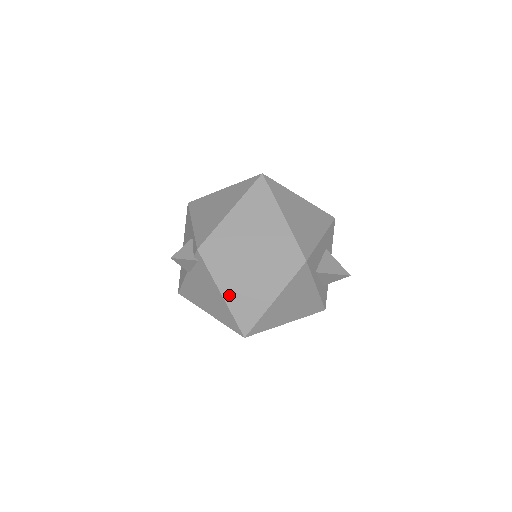
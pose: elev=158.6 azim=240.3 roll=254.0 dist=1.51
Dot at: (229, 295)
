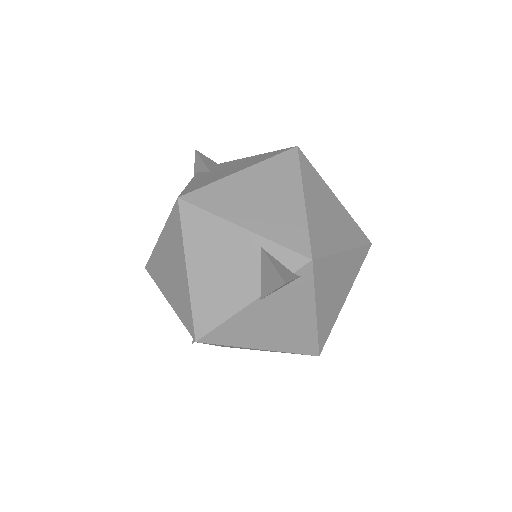
Dot at: (321, 310)
